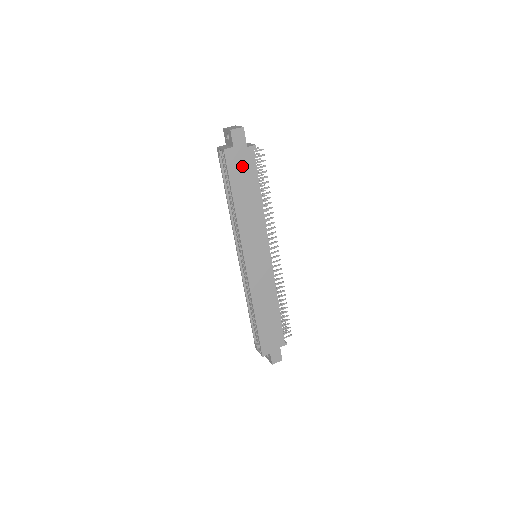
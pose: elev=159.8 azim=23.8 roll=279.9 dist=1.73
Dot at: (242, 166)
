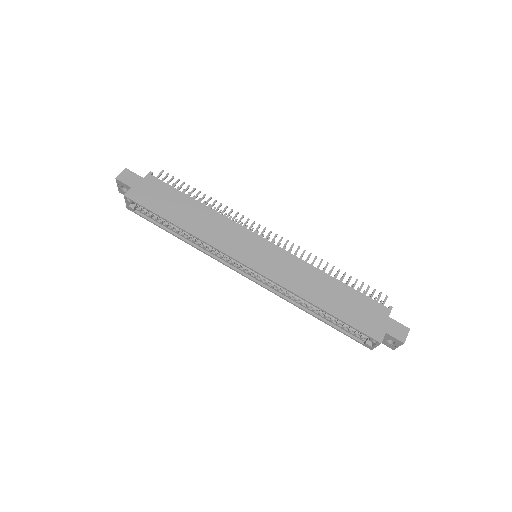
Dot at: (154, 194)
